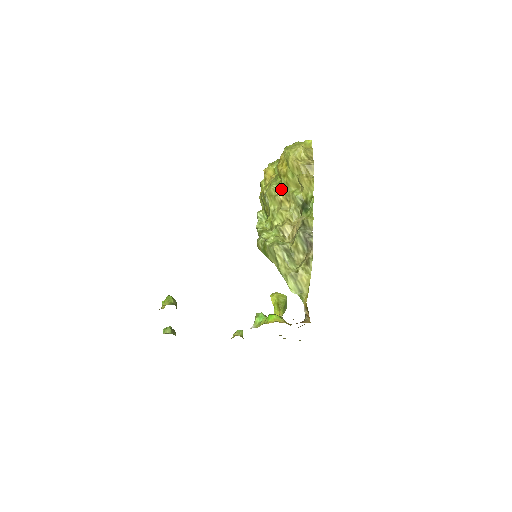
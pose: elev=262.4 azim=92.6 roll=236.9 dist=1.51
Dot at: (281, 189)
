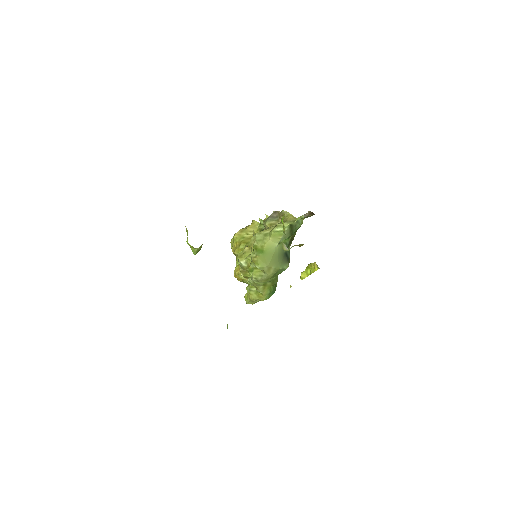
Dot at: occluded
